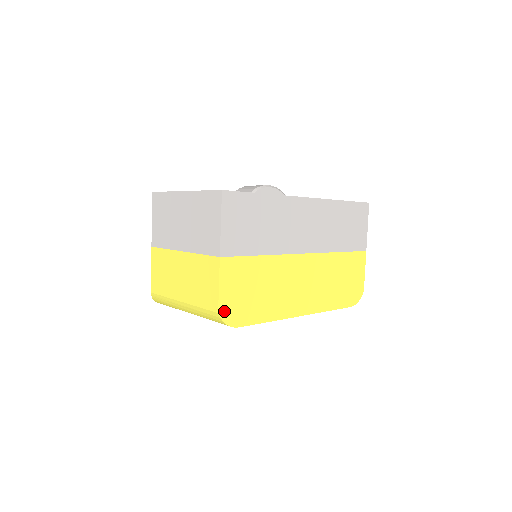
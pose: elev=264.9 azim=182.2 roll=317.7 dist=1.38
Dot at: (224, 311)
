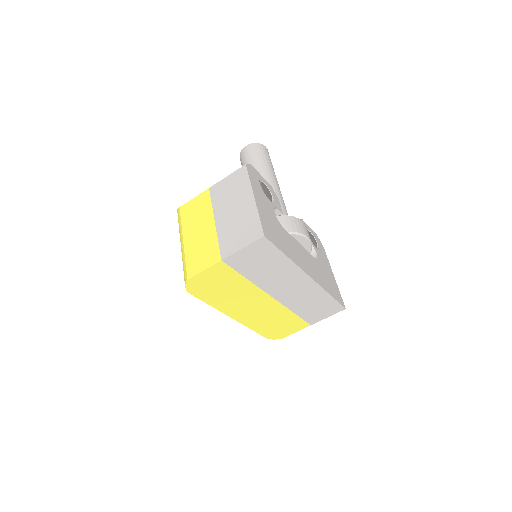
Dot at: (192, 282)
